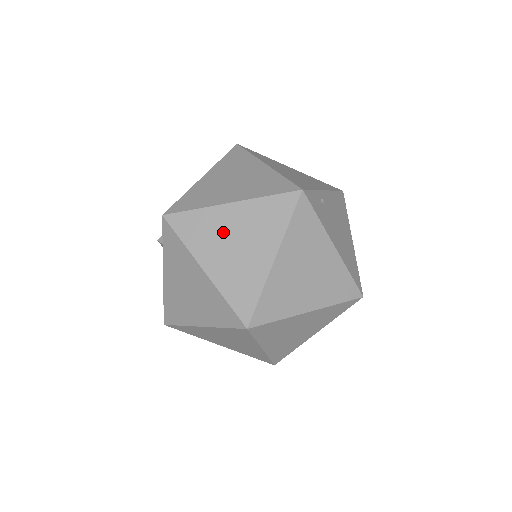
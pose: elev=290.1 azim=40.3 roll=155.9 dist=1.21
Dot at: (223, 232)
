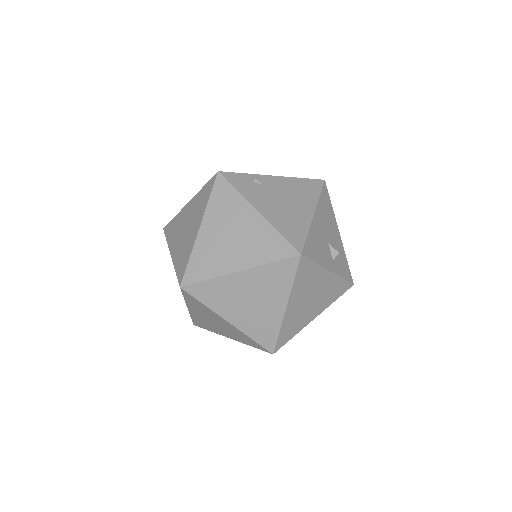
Dot at: (182, 224)
